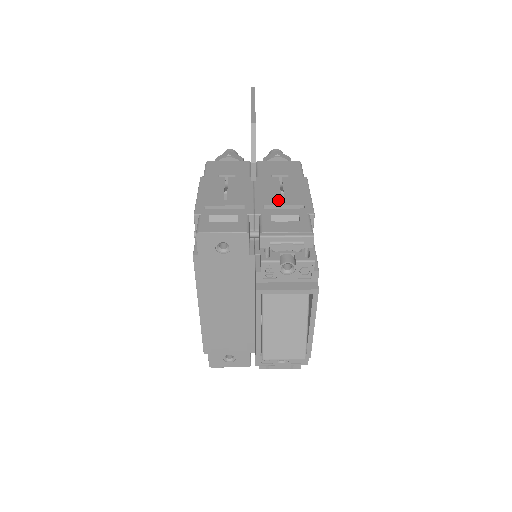
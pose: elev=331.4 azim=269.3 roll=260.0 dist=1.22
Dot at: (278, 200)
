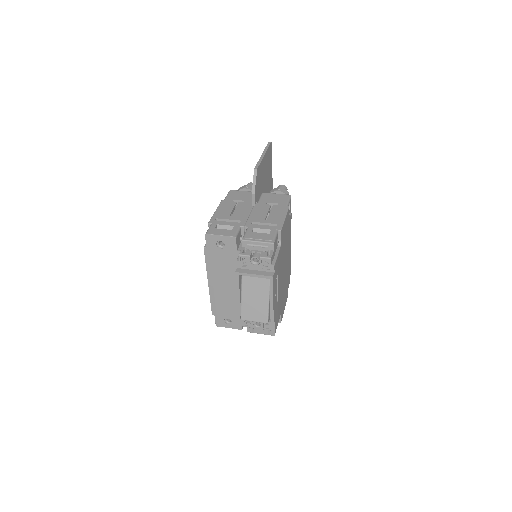
Dot at: (263, 219)
